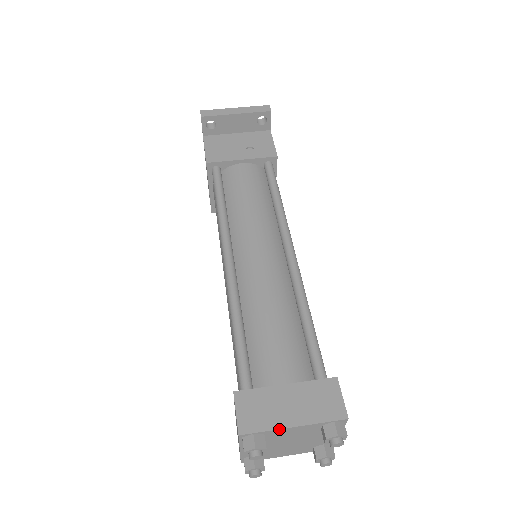
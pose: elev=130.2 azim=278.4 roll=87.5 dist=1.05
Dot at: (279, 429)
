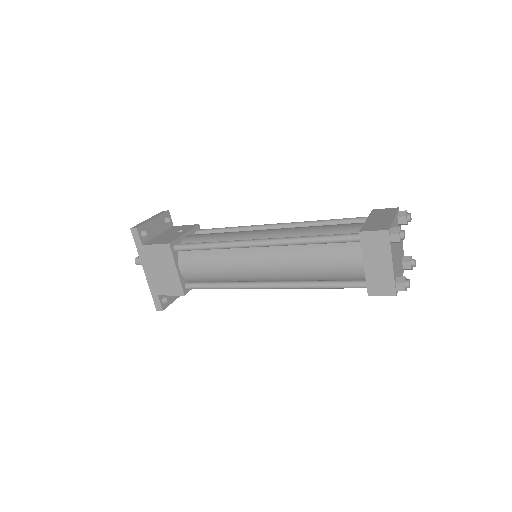
Dot at: (393, 221)
